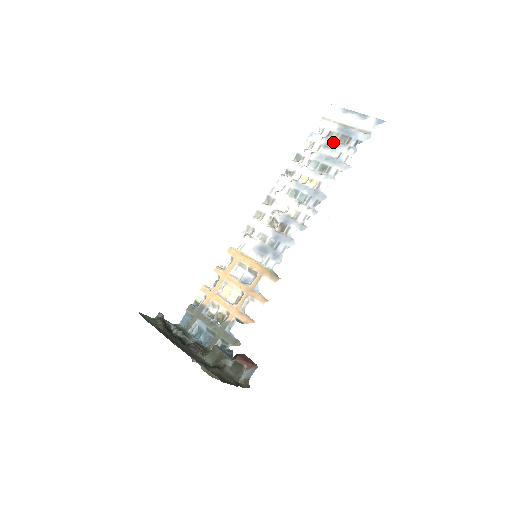
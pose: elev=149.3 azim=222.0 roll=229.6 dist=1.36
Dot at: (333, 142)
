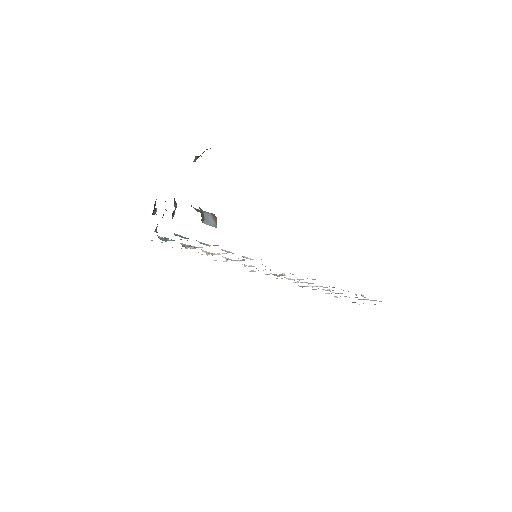
Dot at: occluded
